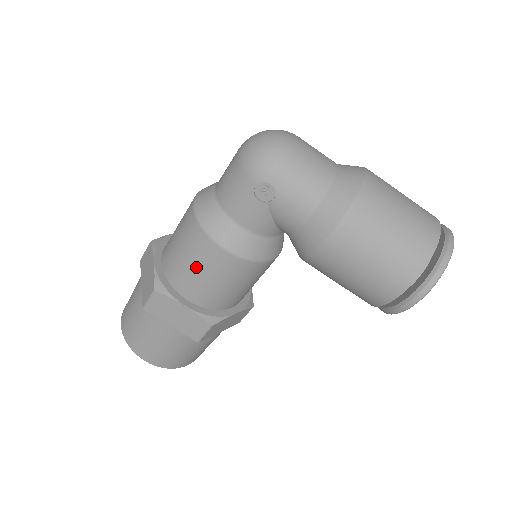
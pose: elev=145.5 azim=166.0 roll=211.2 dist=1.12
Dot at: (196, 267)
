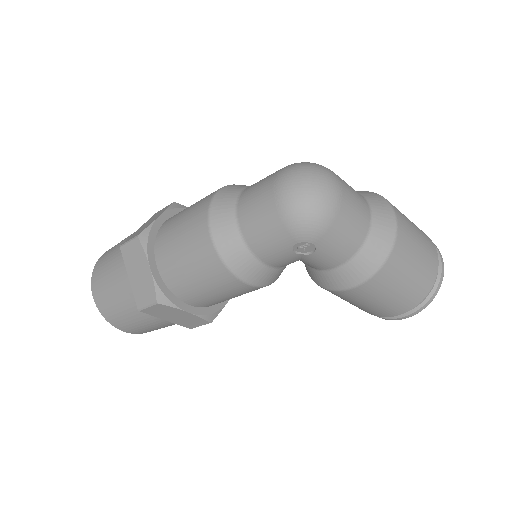
Dot at: (208, 288)
